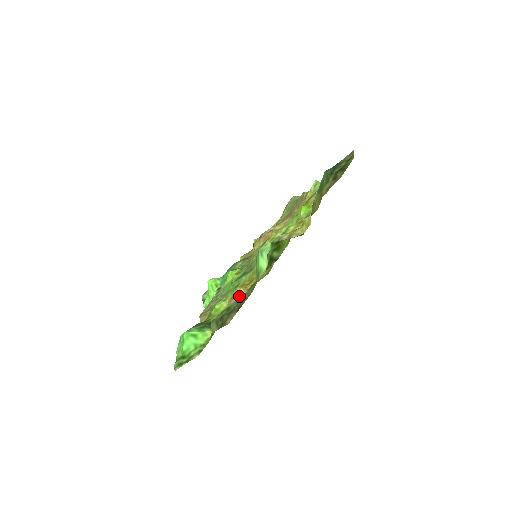
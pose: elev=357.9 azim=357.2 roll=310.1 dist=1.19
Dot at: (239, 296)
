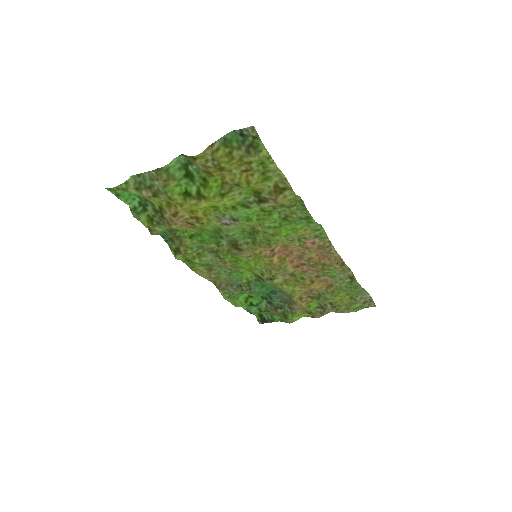
Dot at: (150, 173)
